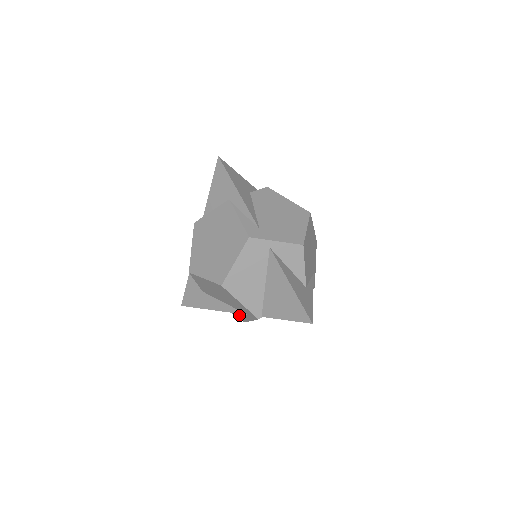
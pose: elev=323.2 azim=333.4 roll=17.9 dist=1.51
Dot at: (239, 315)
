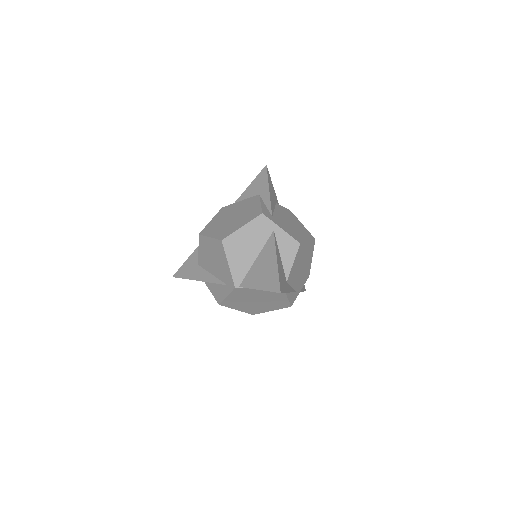
Dot at: (218, 292)
